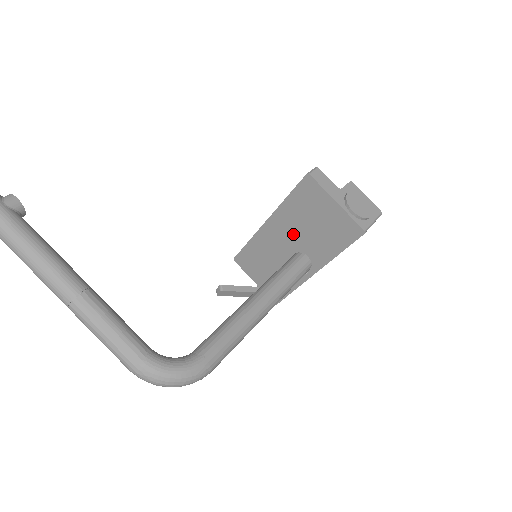
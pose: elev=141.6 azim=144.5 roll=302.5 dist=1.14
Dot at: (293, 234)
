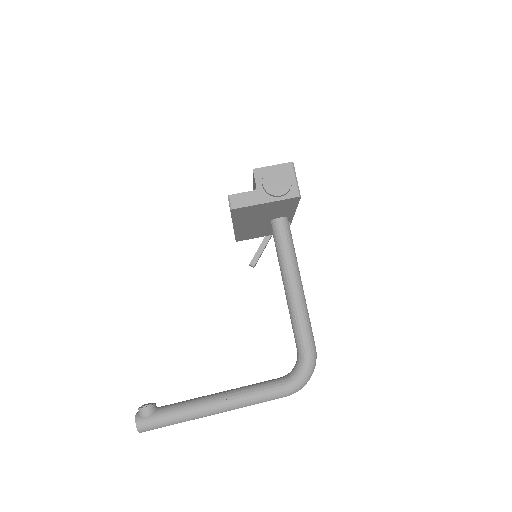
Dot at: (258, 220)
